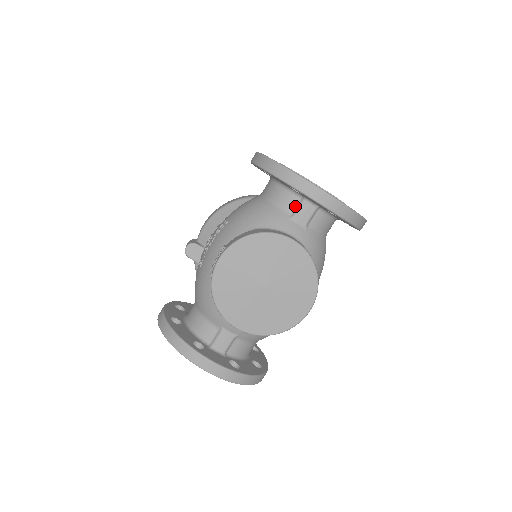
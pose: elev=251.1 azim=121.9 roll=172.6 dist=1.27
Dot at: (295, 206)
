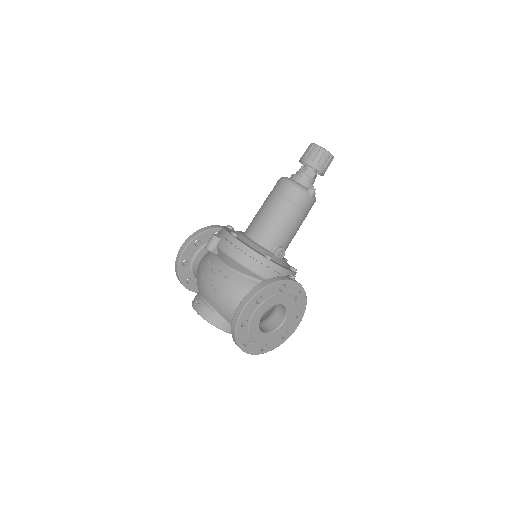
Dot at: occluded
